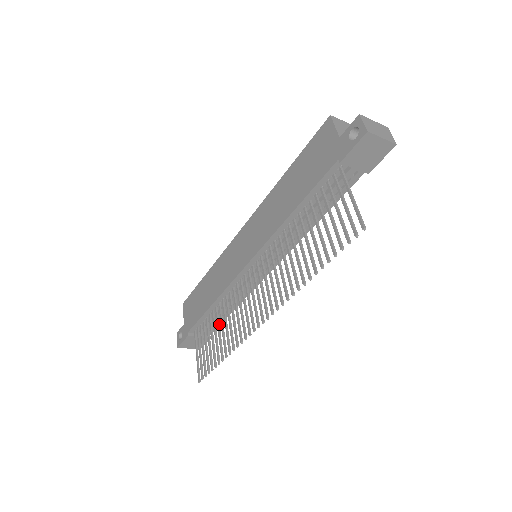
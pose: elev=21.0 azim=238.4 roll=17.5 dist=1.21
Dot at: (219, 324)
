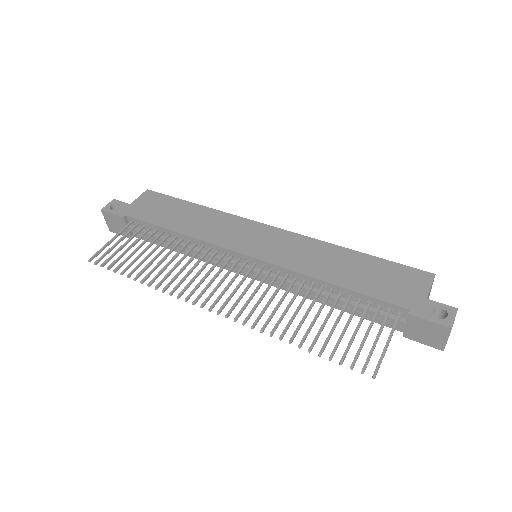
Dot at: occluded
